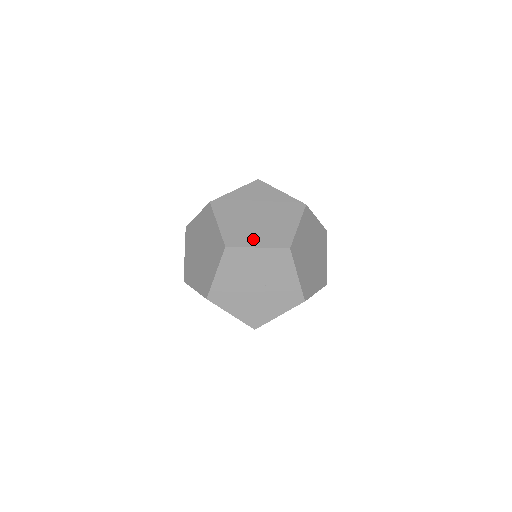
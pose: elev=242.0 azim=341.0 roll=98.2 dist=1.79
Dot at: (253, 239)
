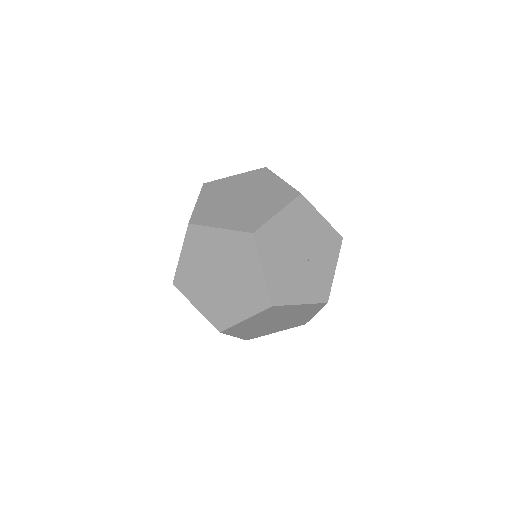
Dot at: occluded
